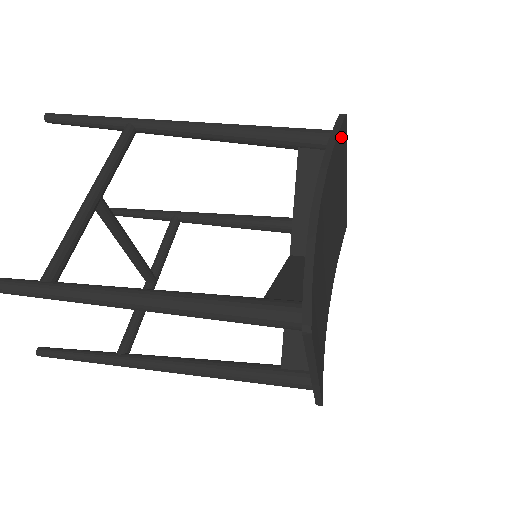
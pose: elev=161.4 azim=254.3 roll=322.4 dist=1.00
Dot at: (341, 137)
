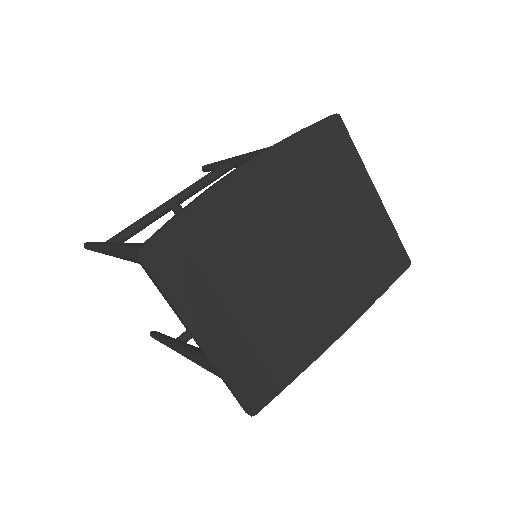
Dot at: (325, 135)
